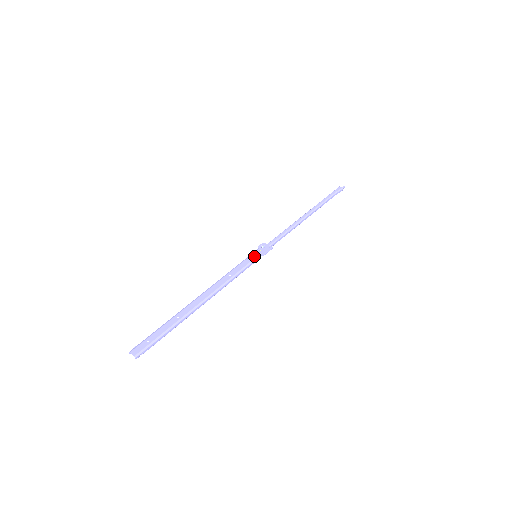
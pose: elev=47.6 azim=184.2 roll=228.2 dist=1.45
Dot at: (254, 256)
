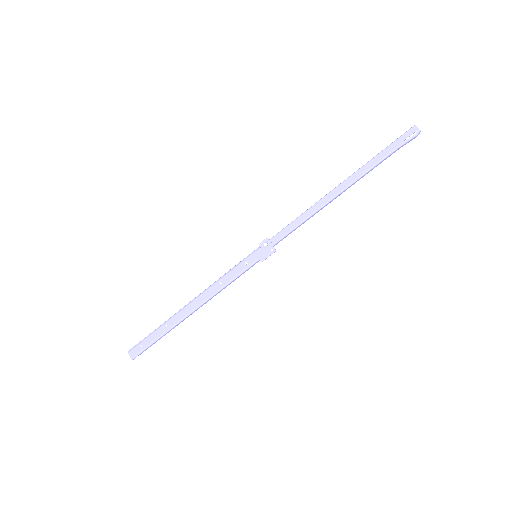
Dot at: (251, 260)
